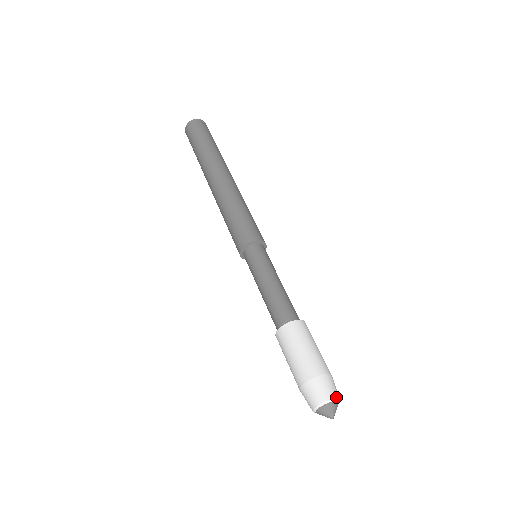
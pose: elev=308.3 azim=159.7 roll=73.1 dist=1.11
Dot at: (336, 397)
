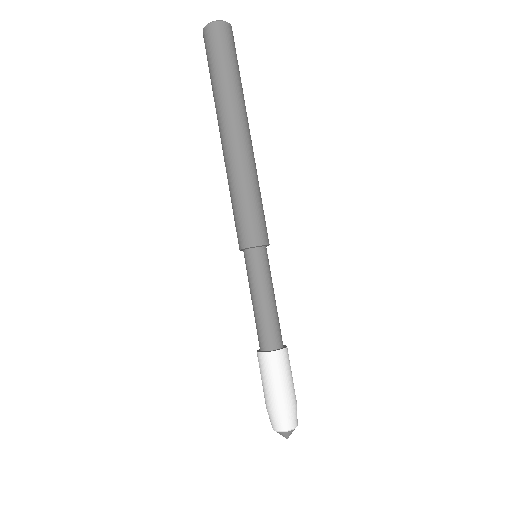
Dot at: (292, 428)
